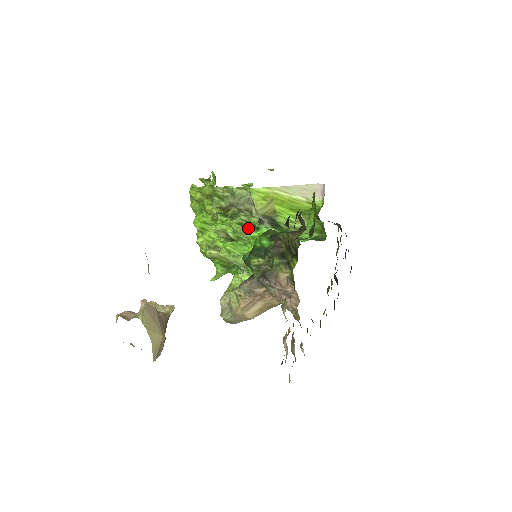
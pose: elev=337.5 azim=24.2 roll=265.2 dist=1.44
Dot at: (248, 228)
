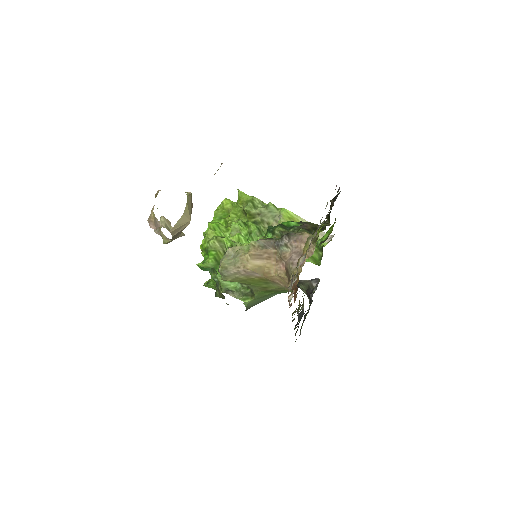
Dot at: (261, 235)
